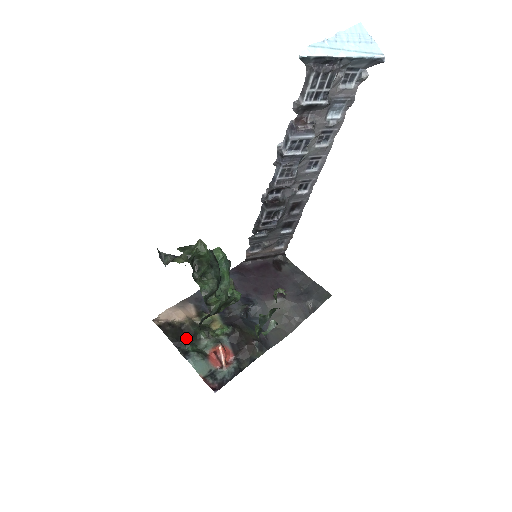
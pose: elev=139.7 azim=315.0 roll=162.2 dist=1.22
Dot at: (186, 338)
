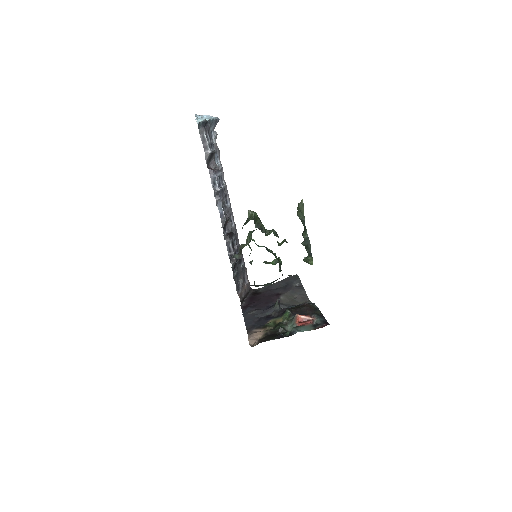
Dot at: occluded
